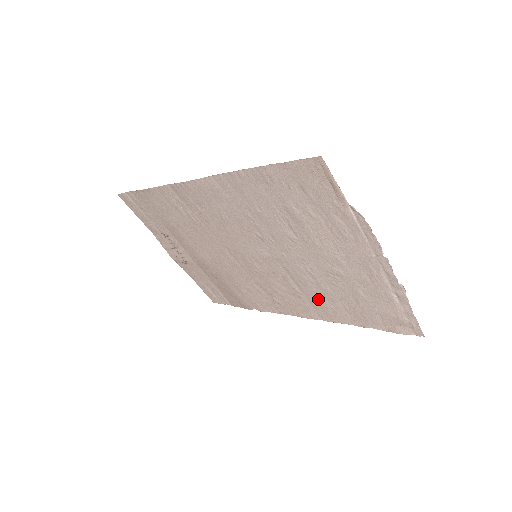
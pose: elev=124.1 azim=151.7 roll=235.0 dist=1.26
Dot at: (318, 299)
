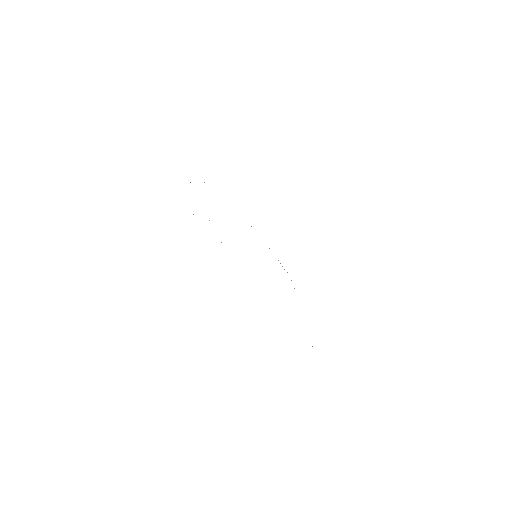
Dot at: occluded
